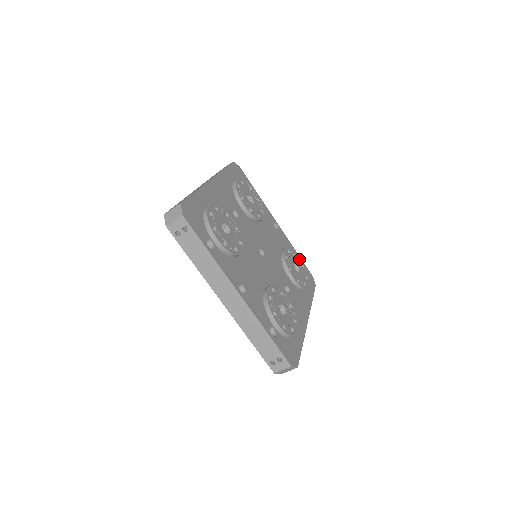
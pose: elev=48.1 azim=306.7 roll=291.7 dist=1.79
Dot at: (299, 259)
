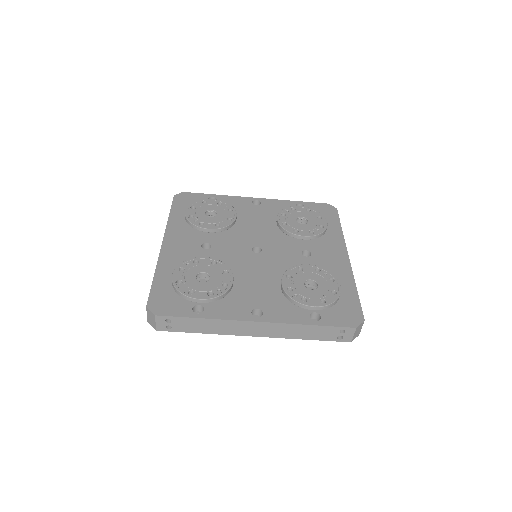
Dot at: (300, 208)
